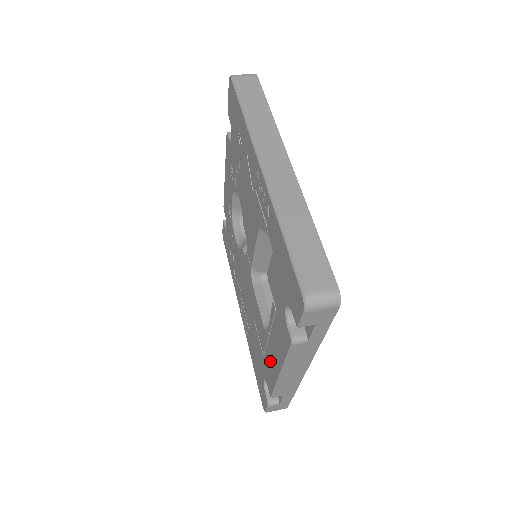
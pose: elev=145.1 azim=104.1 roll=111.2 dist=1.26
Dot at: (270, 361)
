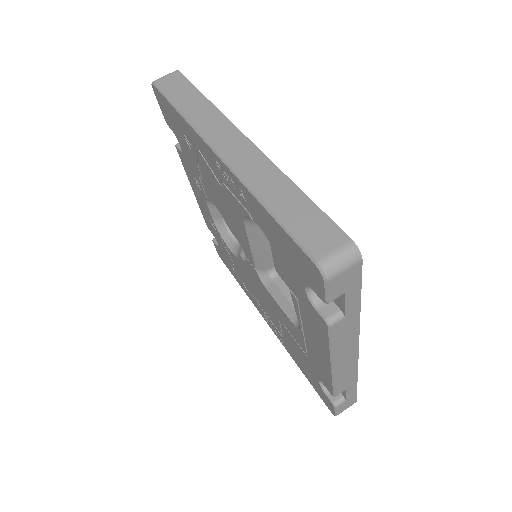
Dot at: (316, 358)
